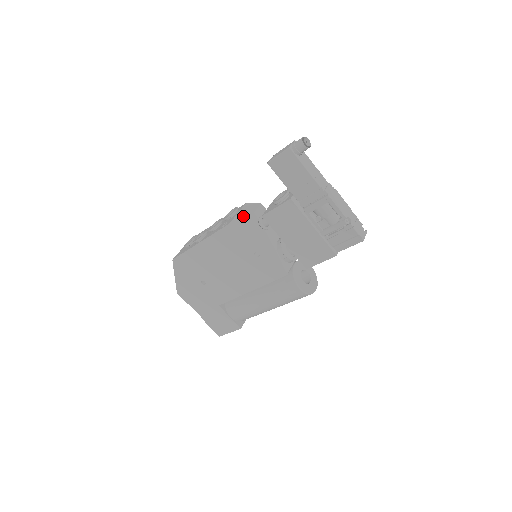
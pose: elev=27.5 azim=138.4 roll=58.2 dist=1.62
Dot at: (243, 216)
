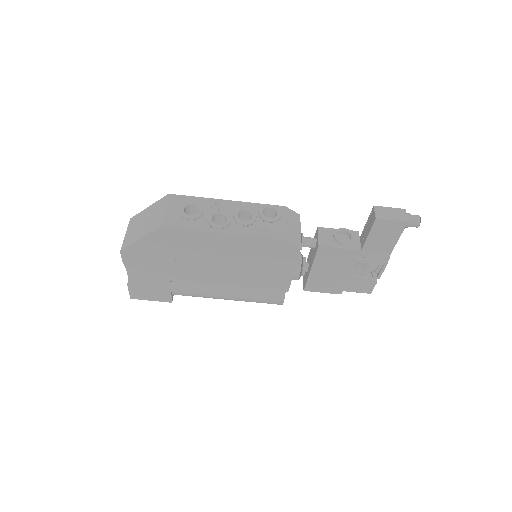
Dot at: (293, 232)
